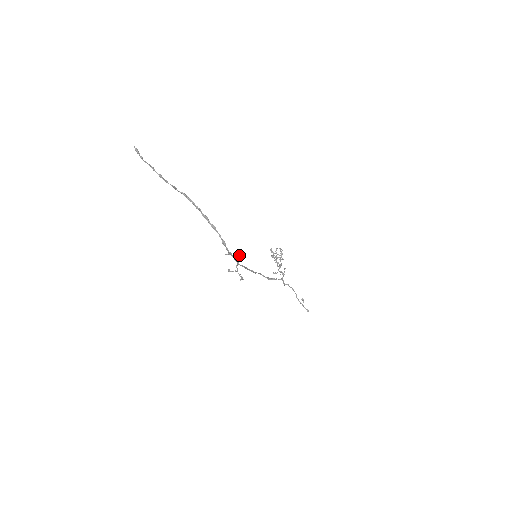
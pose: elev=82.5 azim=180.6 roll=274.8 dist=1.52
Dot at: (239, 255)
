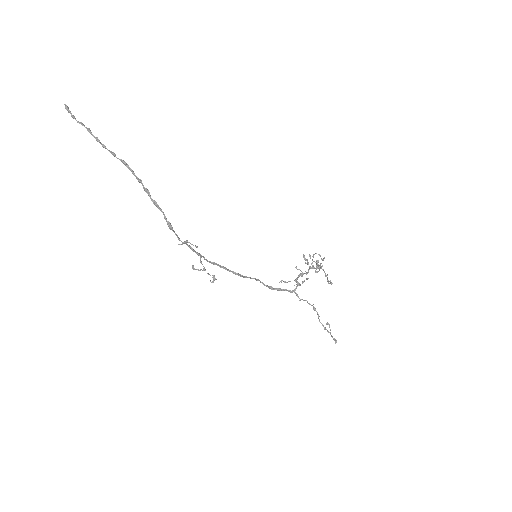
Dot at: (192, 244)
